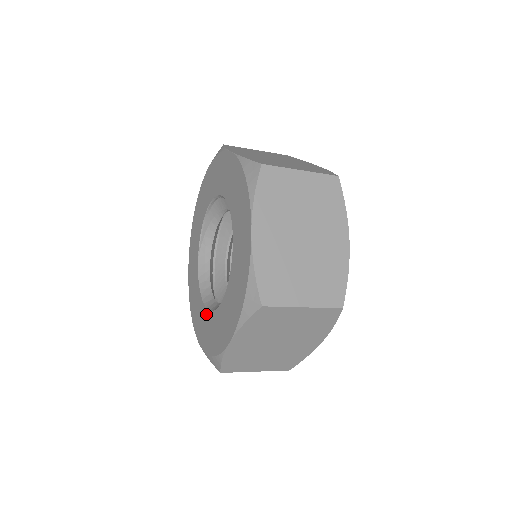
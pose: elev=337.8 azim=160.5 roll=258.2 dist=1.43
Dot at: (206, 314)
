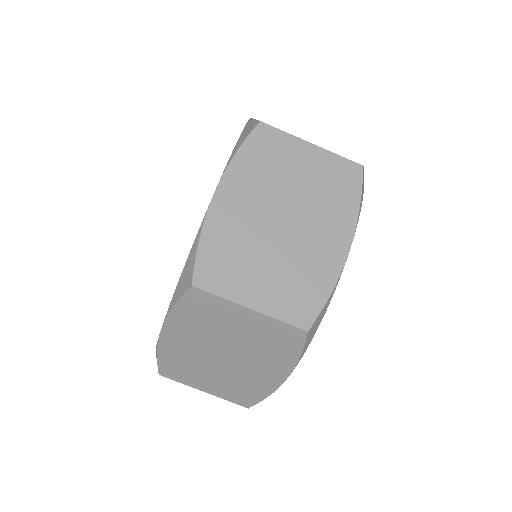
Dot at: occluded
